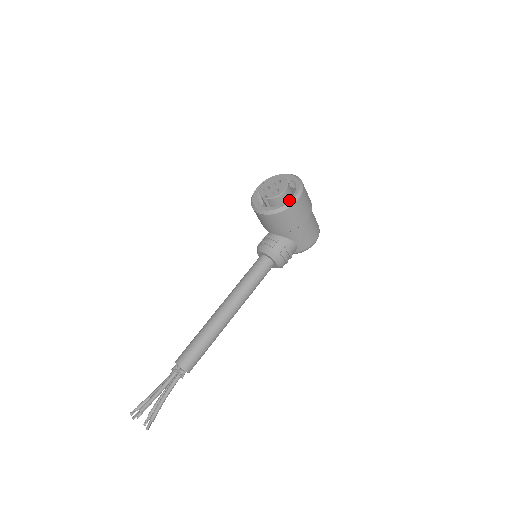
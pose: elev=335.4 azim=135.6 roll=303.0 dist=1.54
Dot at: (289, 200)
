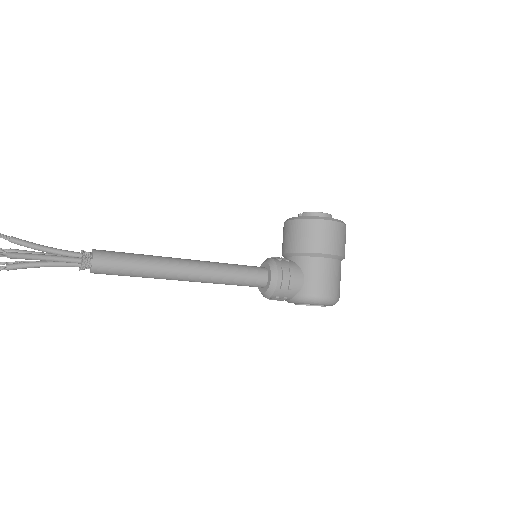
Dot at: (324, 217)
